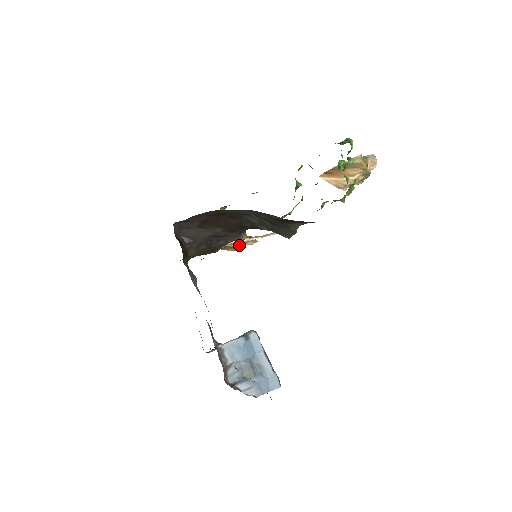
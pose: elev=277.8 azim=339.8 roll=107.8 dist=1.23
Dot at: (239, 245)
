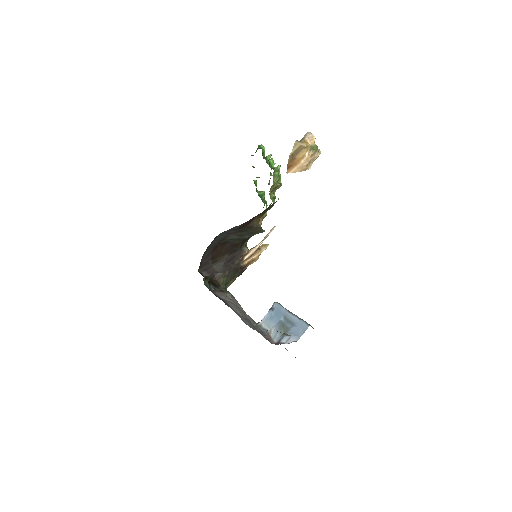
Dot at: (256, 255)
